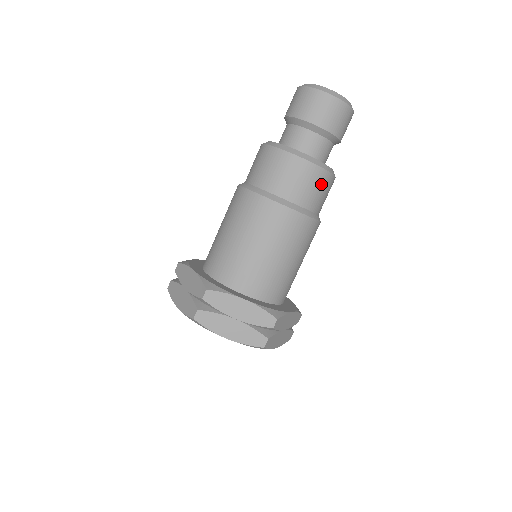
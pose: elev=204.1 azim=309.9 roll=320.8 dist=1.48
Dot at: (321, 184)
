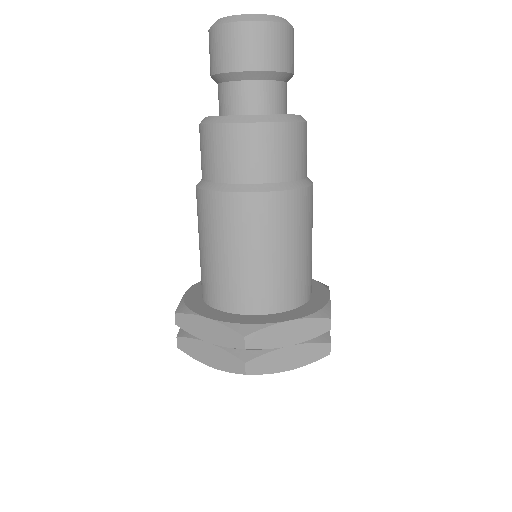
Dot at: (254, 143)
